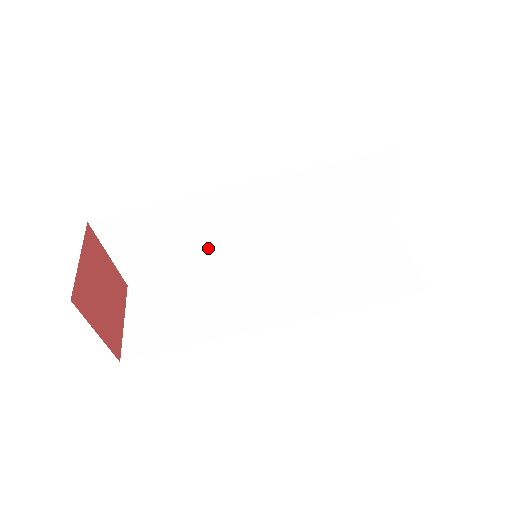
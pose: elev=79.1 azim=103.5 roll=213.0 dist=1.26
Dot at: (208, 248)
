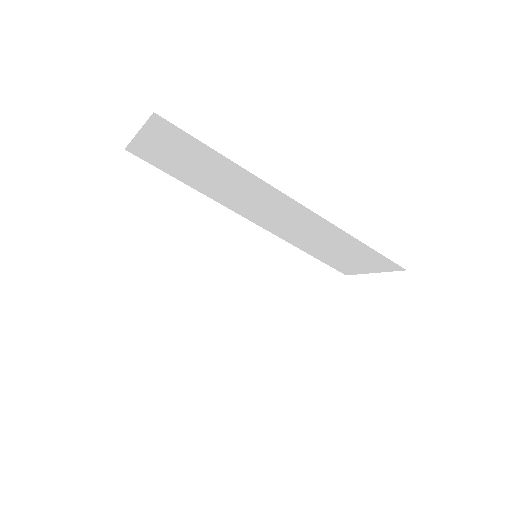
Dot at: (222, 193)
